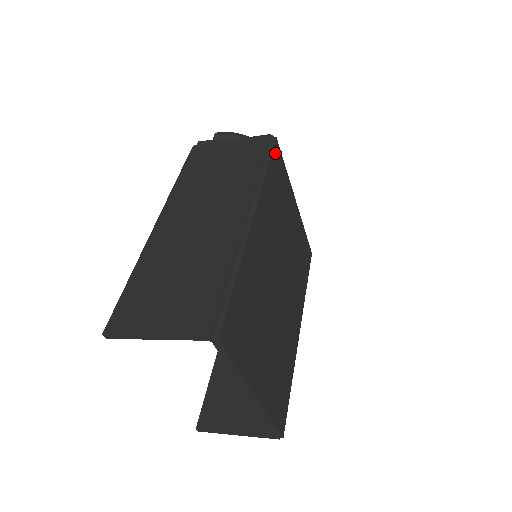
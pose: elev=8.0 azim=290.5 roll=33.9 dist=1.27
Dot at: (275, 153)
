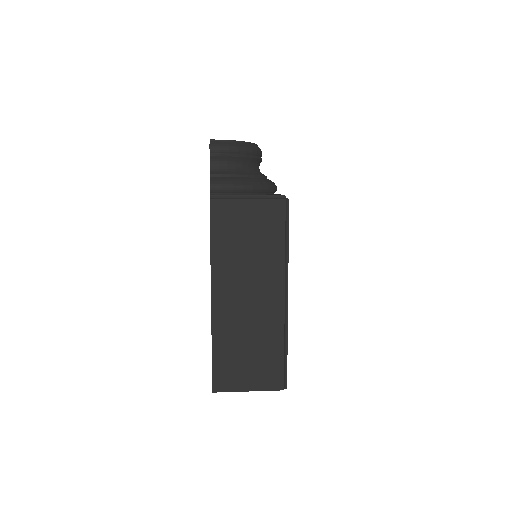
Dot at: (288, 213)
